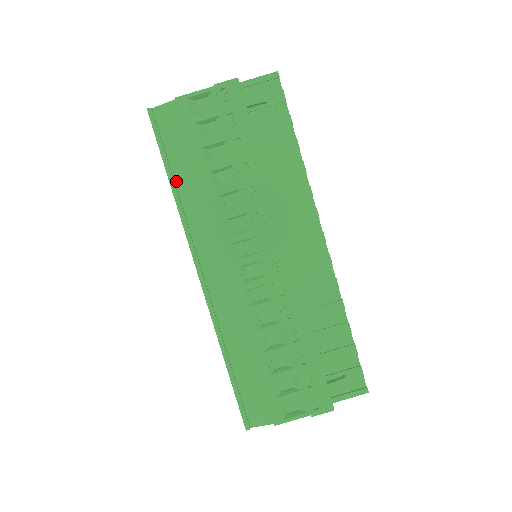
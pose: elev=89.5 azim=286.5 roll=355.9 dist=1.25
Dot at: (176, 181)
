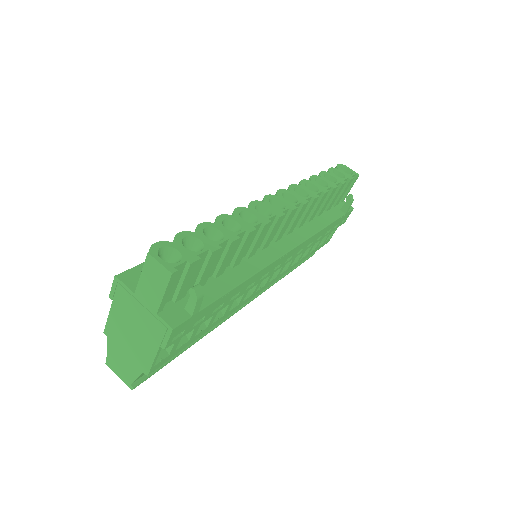
Dot at: occluded
